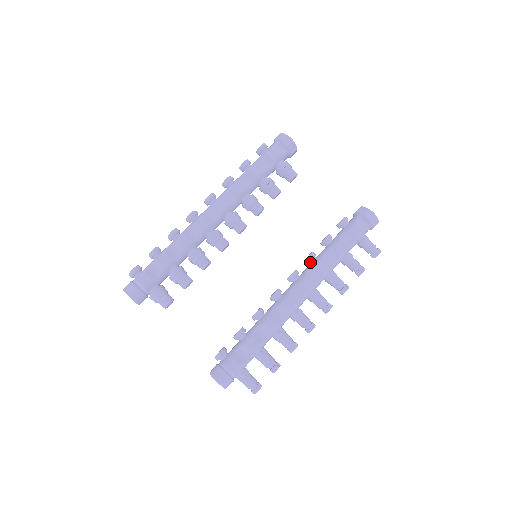
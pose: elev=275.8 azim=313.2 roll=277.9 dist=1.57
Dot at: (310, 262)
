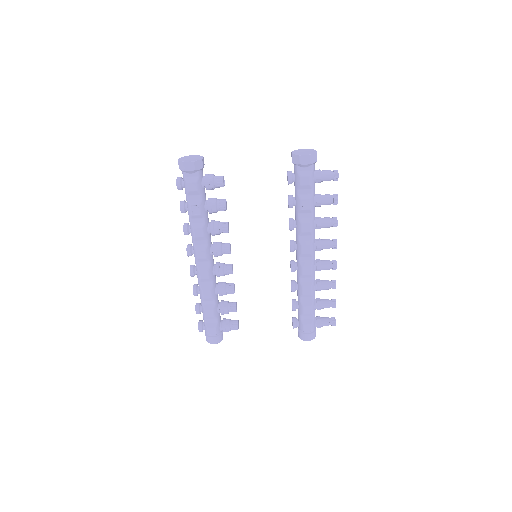
Dot at: occluded
